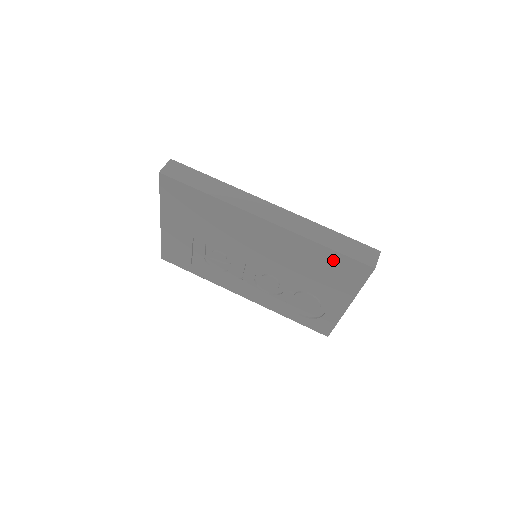
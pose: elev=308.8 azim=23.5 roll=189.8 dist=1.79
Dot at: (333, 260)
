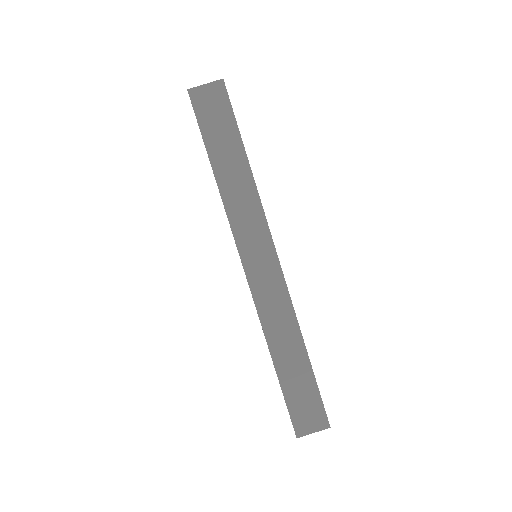
Dot at: occluded
